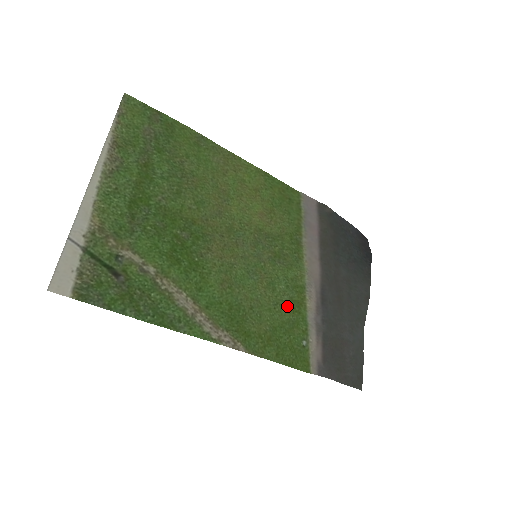
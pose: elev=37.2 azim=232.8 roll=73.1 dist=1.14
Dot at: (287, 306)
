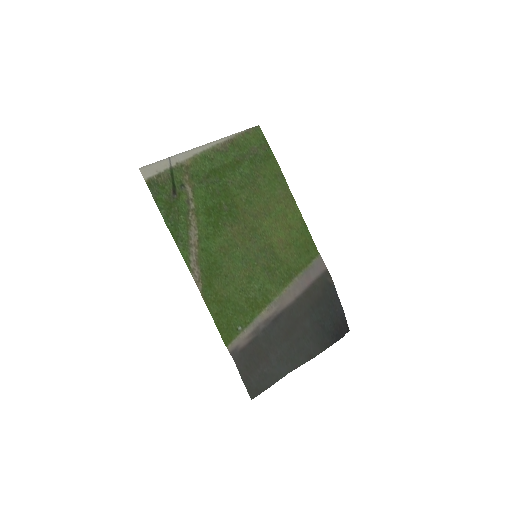
Dot at: (249, 299)
